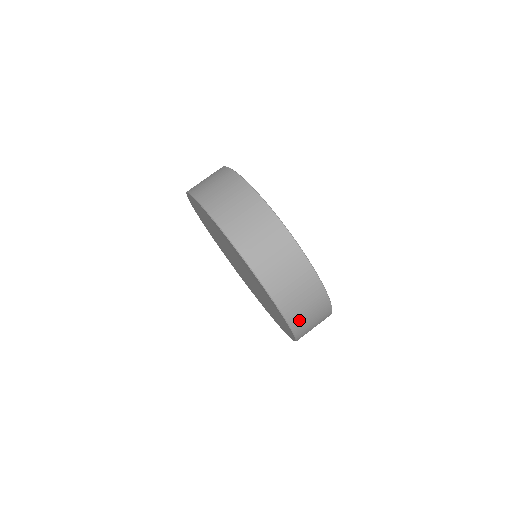
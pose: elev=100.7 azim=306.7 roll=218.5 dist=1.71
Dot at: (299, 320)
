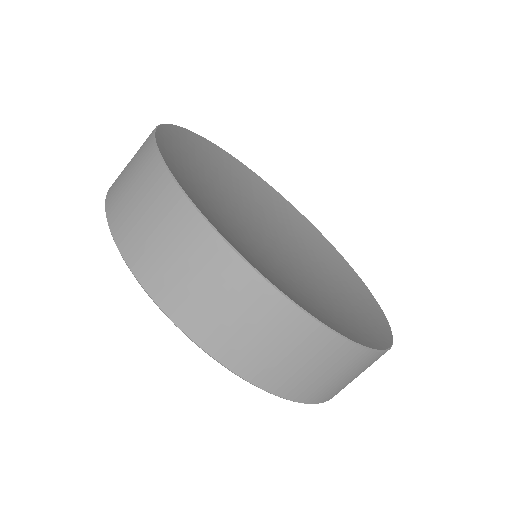
Dot at: occluded
